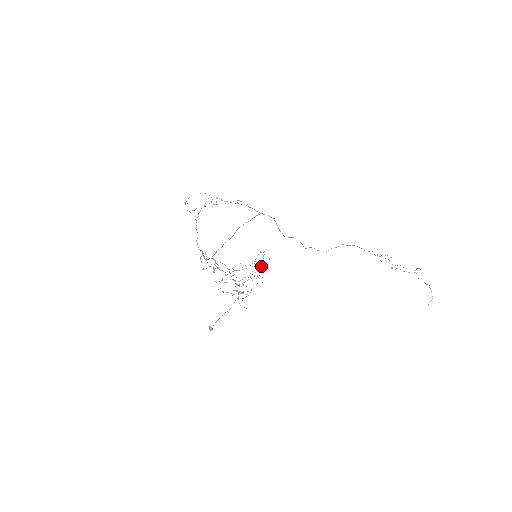
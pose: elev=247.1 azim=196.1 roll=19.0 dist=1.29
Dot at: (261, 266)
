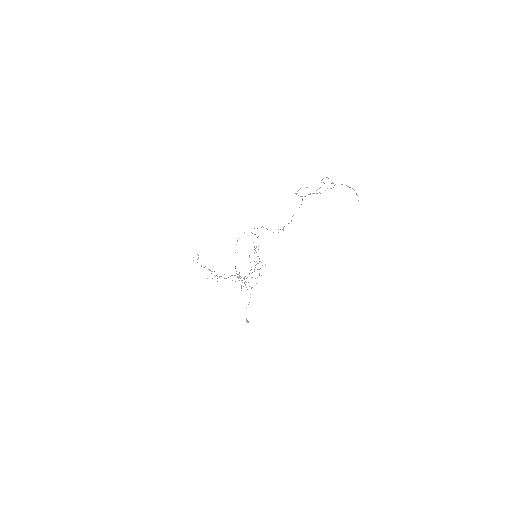
Dot at: occluded
